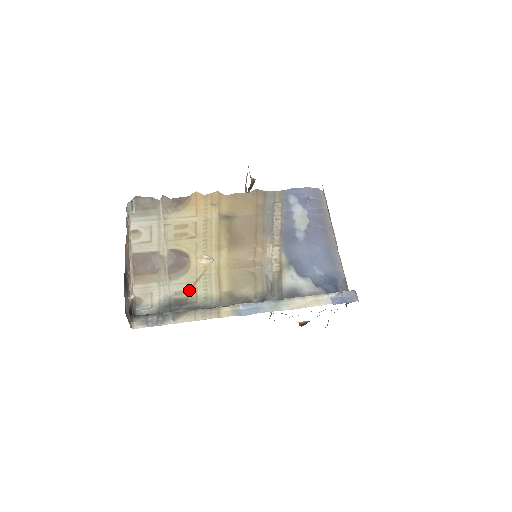
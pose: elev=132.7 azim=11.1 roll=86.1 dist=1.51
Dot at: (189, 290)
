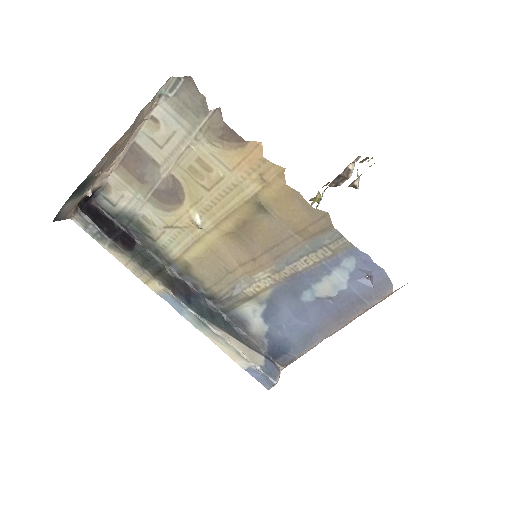
Dot at: (157, 226)
